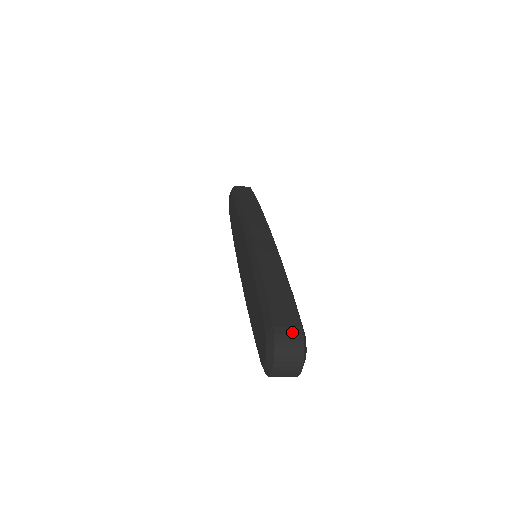
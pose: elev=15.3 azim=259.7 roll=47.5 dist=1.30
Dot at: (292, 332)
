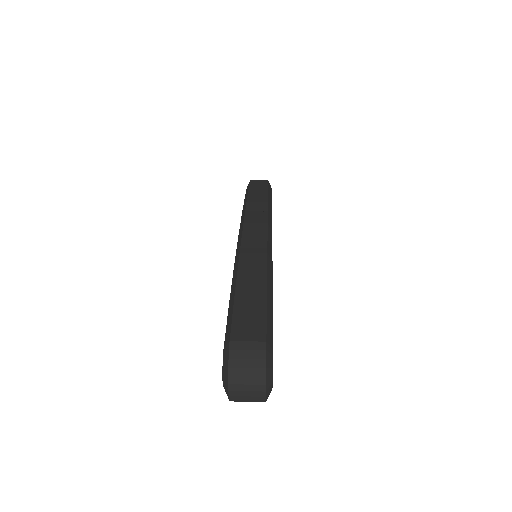
Dot at: (252, 348)
